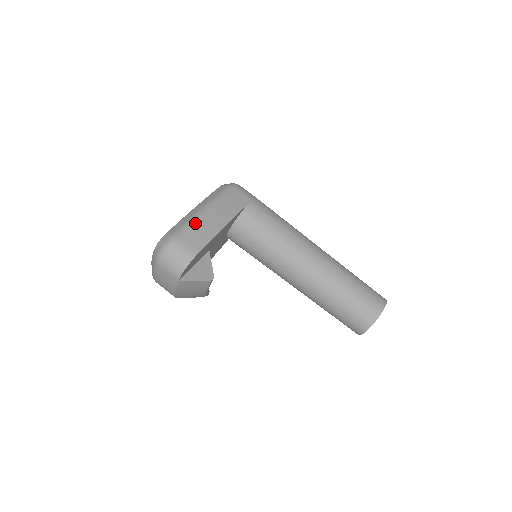
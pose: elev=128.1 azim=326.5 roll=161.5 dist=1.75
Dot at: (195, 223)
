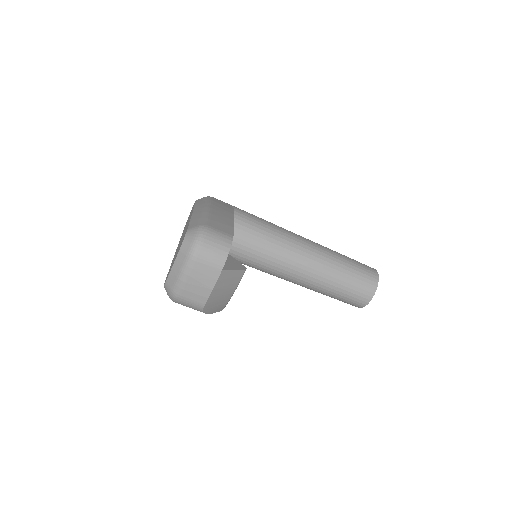
Dot at: (210, 216)
